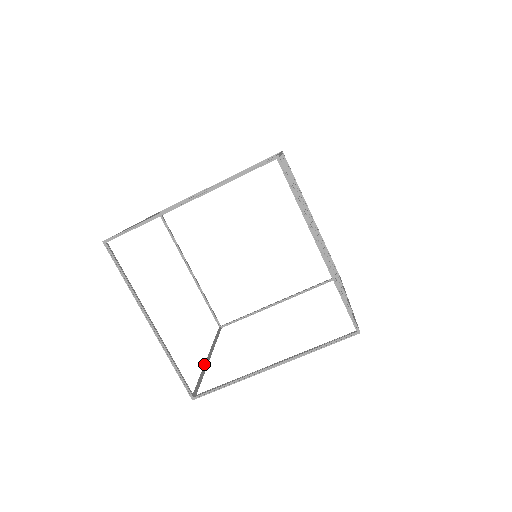
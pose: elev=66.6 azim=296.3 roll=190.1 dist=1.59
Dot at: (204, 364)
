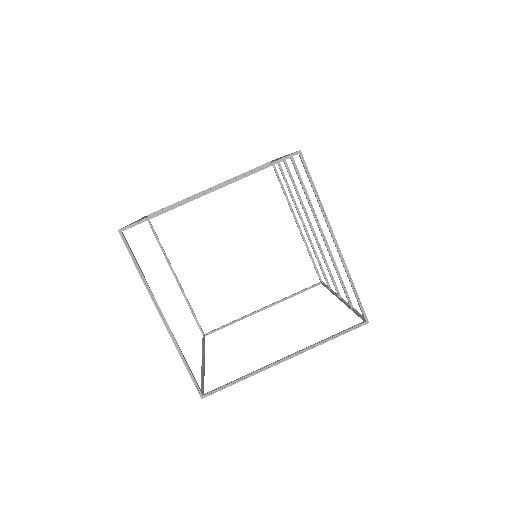
Dot at: (201, 367)
